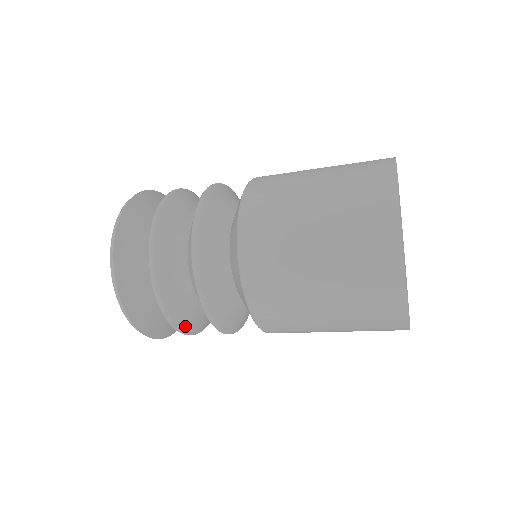
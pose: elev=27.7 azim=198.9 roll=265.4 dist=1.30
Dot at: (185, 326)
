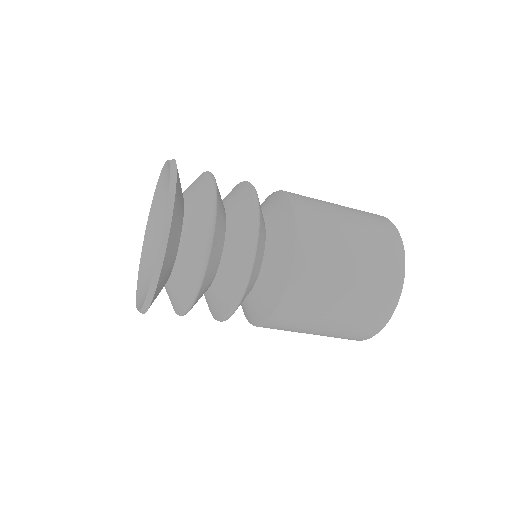
Dot at: (198, 298)
